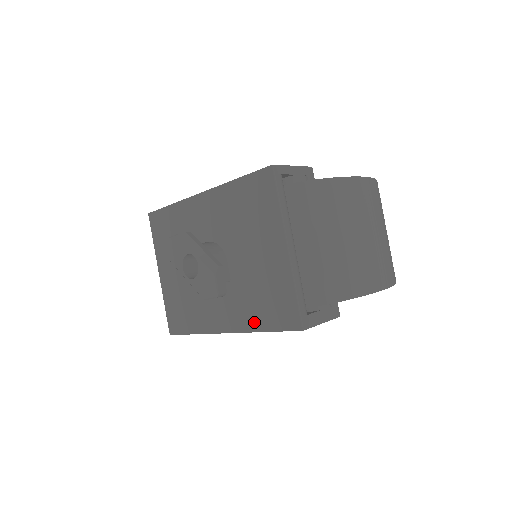
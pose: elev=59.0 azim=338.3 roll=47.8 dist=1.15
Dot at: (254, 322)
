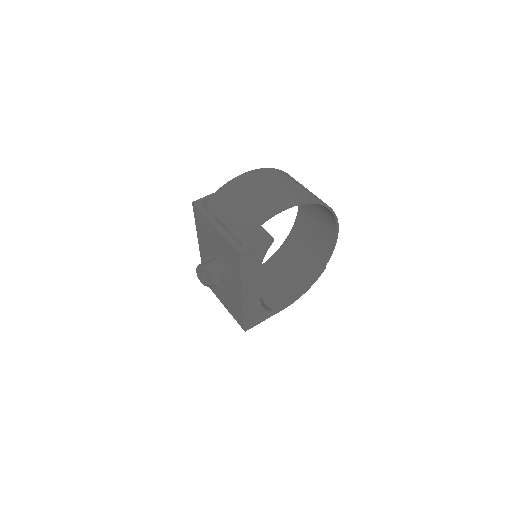
Dot at: (238, 275)
